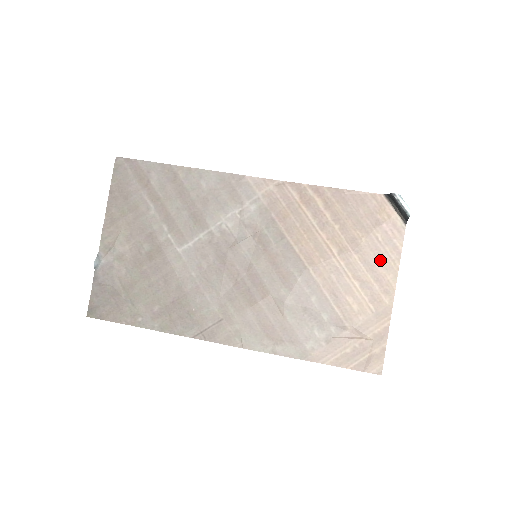
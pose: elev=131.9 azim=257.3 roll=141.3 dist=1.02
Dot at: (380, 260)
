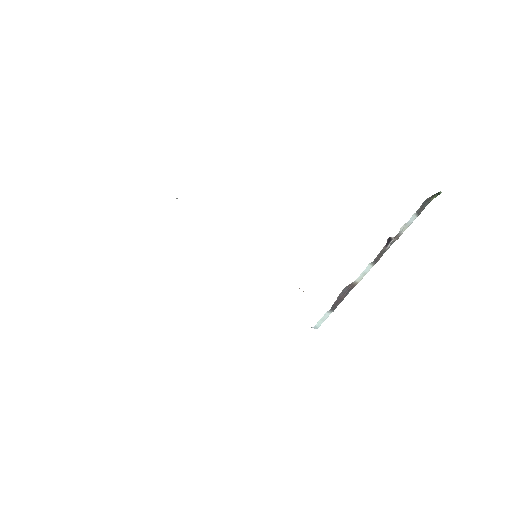
Dot at: occluded
